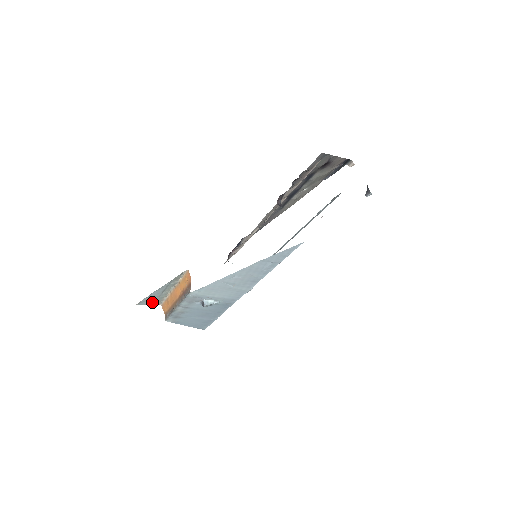
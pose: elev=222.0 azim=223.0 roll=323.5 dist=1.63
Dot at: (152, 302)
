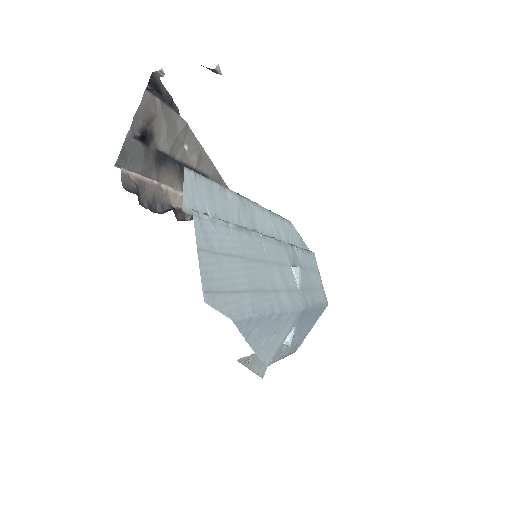
Dot at: occluded
